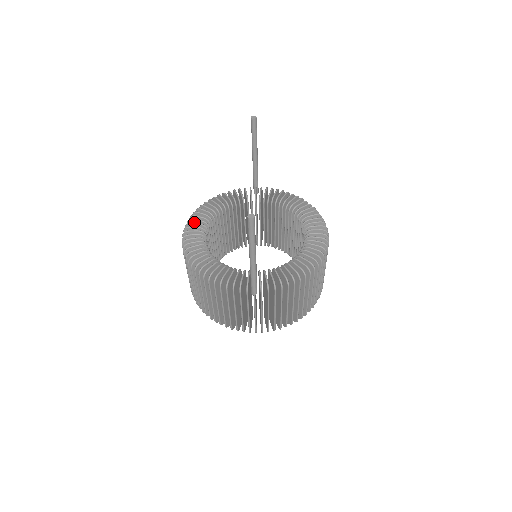
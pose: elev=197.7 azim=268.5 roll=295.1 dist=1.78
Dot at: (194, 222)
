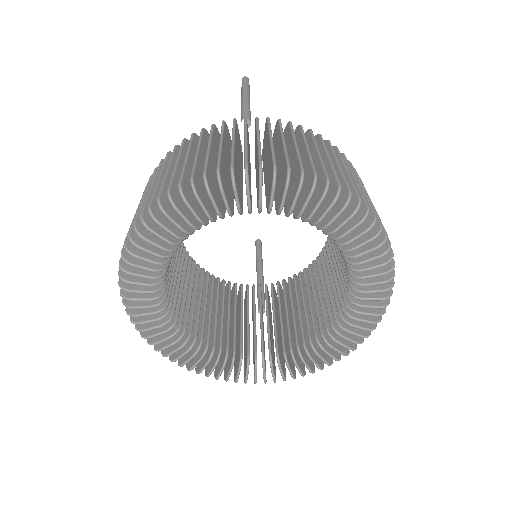
Dot at: occluded
